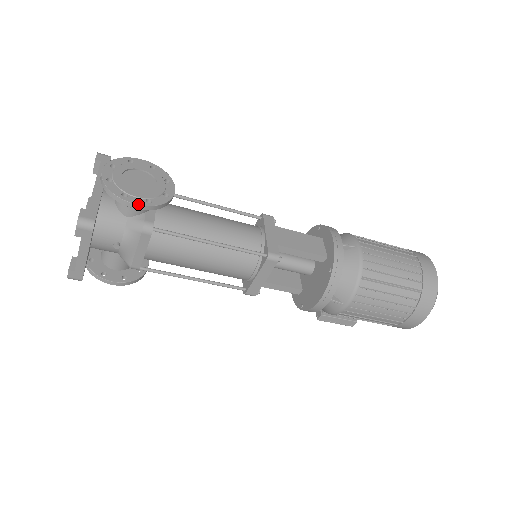
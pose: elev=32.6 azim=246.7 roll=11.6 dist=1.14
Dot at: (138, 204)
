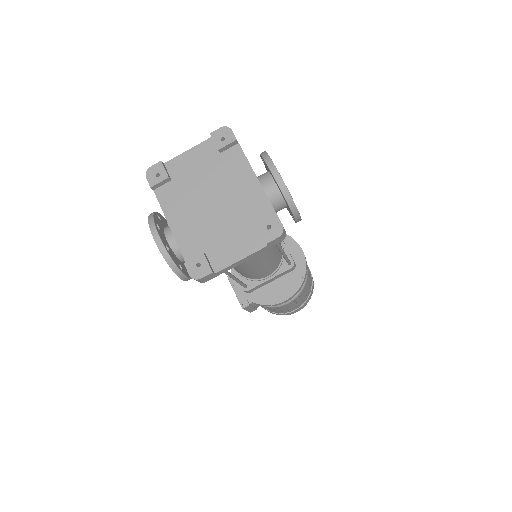
Dot at: occluded
